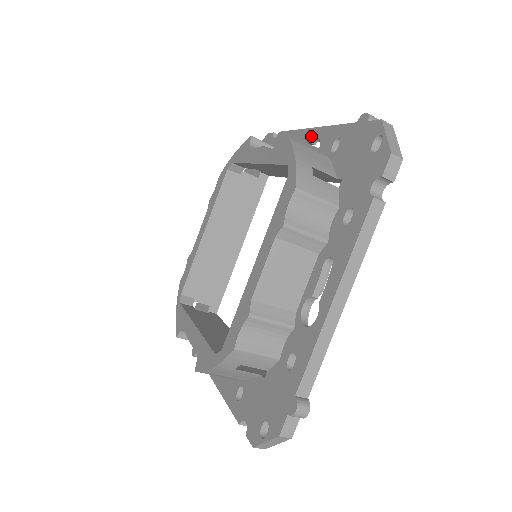
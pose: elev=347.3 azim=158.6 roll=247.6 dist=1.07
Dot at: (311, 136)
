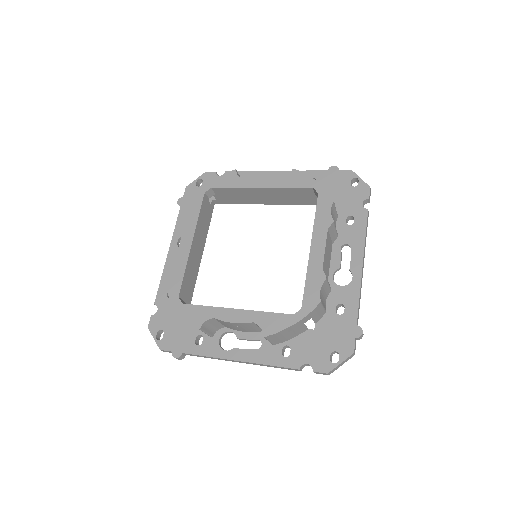
Dot at: (277, 176)
